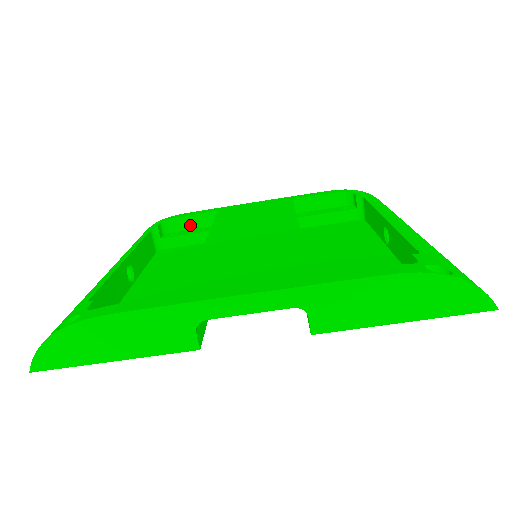
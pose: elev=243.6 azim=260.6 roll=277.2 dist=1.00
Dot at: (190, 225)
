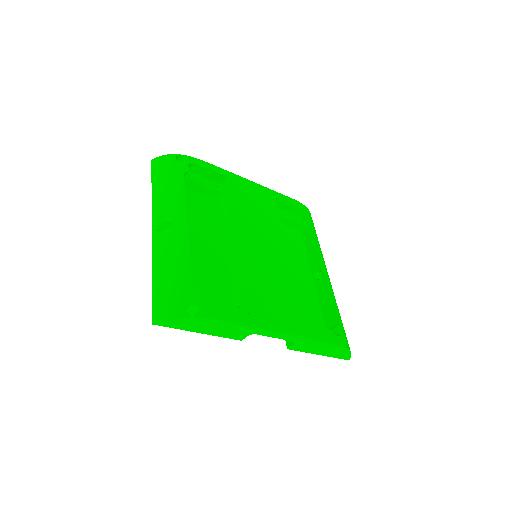
Dot at: (205, 175)
